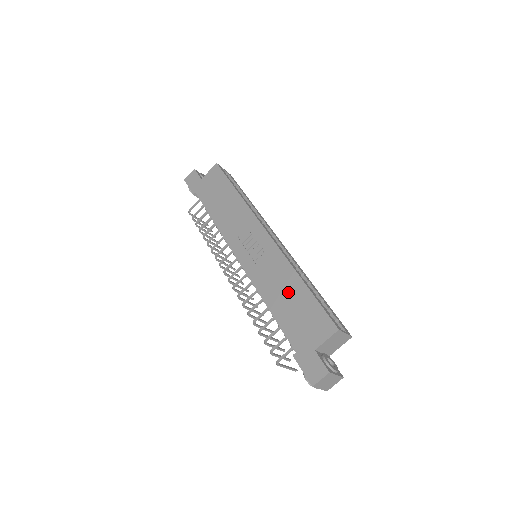
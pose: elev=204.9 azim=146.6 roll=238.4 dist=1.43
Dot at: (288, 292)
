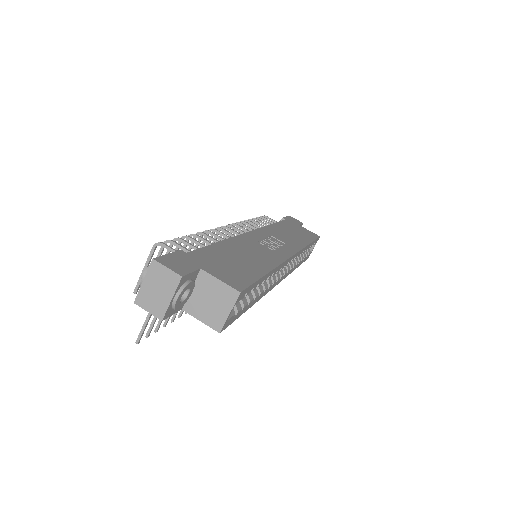
Dot at: (249, 258)
